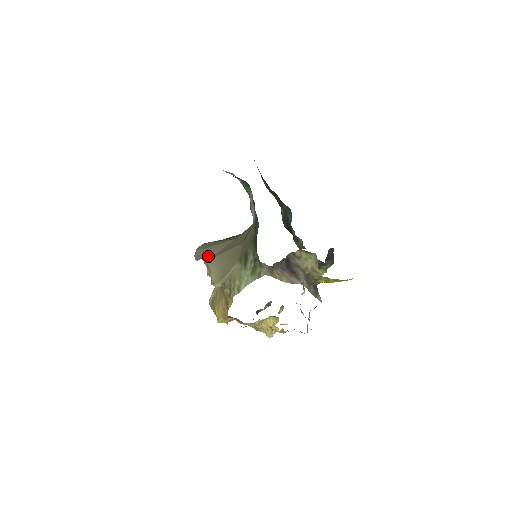
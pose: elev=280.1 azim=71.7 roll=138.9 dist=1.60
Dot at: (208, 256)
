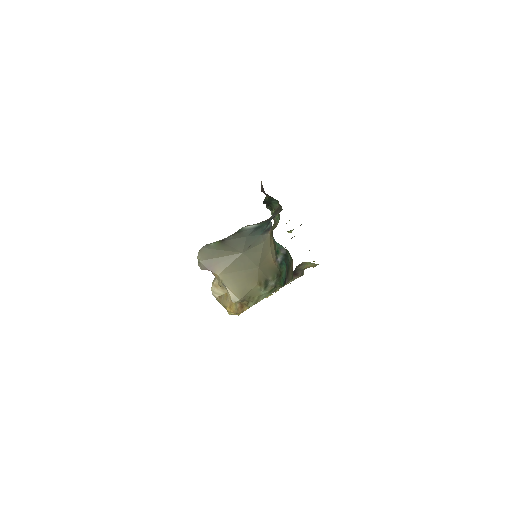
Dot at: (218, 270)
